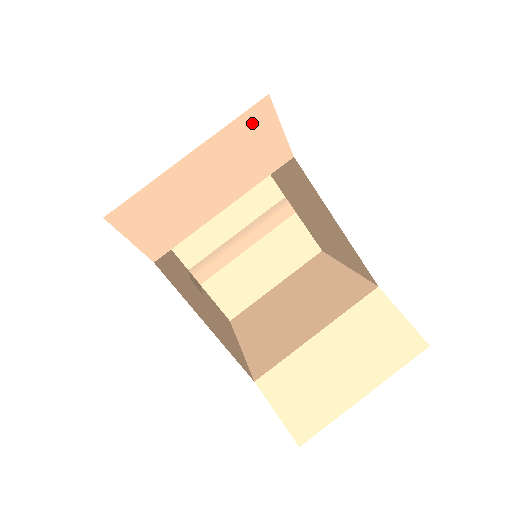
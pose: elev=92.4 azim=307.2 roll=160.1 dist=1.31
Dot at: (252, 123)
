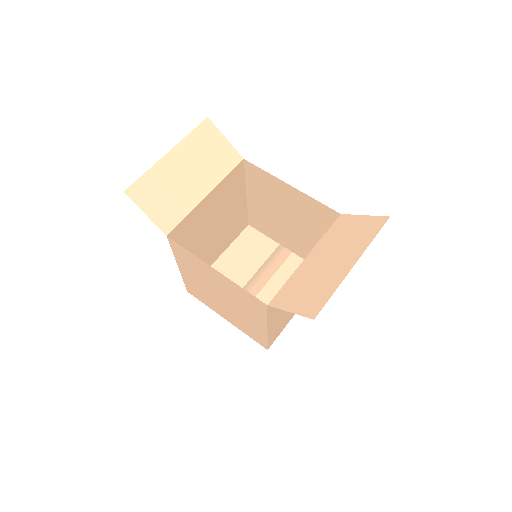
Dot at: (204, 134)
